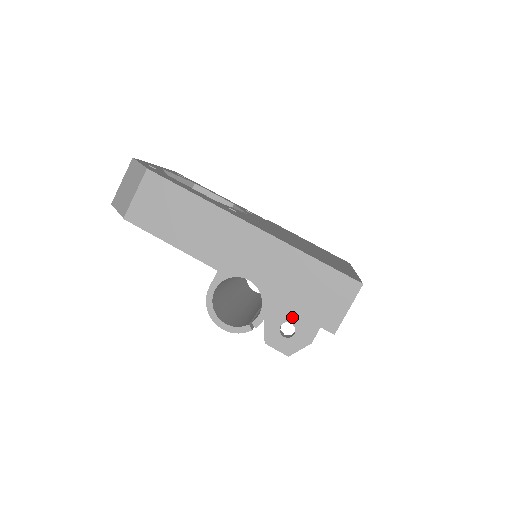
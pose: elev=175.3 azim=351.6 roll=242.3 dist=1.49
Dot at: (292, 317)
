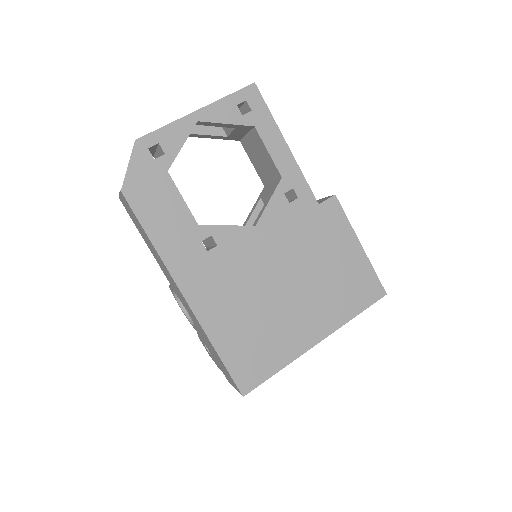
Dot at: (209, 350)
